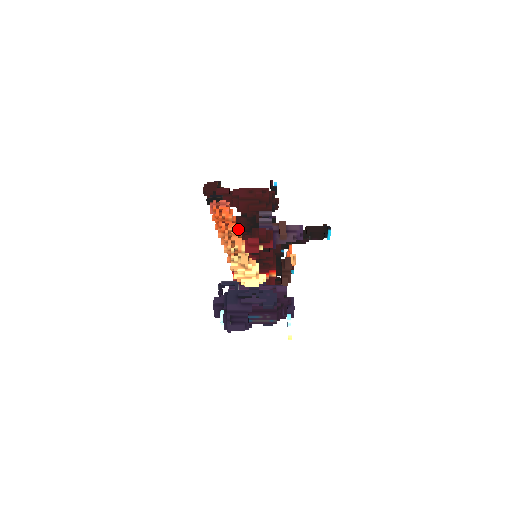
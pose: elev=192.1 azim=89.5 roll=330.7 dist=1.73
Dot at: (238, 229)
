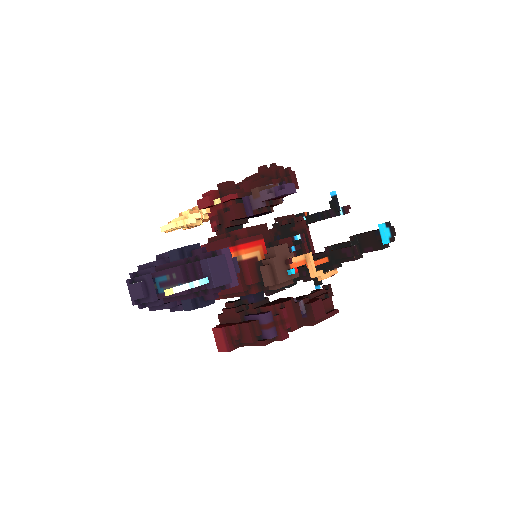
Dot at: occluded
